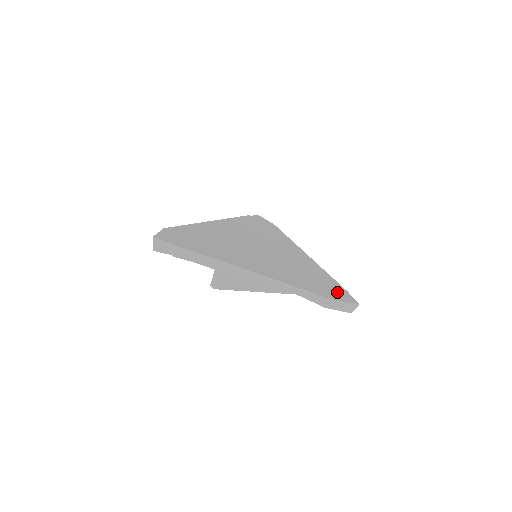
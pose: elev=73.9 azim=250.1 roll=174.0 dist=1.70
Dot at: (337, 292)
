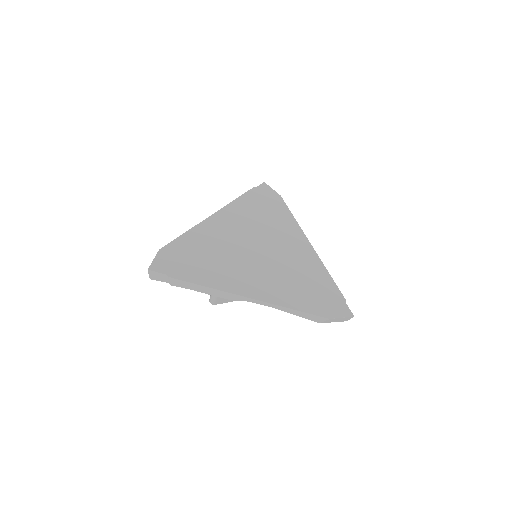
Dot at: (333, 303)
